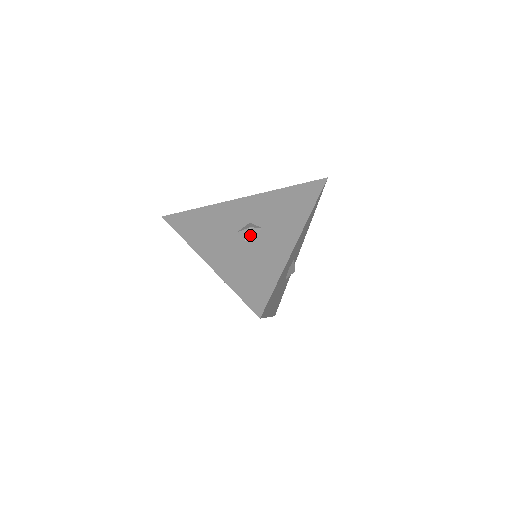
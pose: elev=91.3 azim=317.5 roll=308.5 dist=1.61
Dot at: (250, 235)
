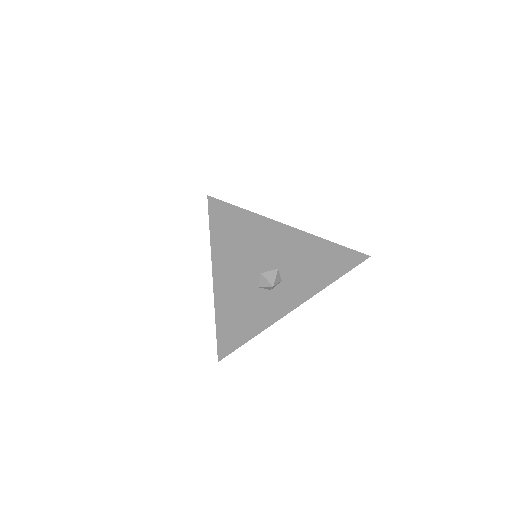
Dot at: (267, 288)
